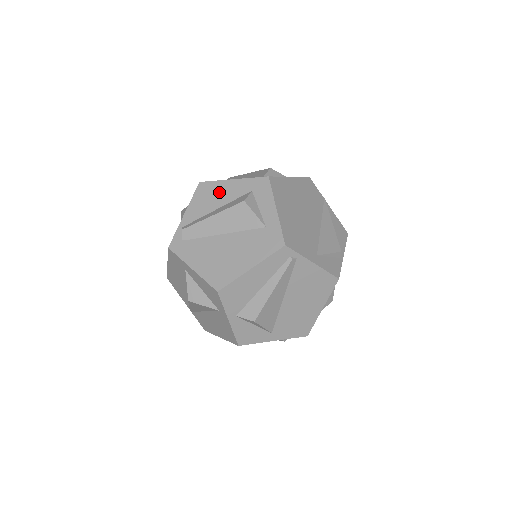
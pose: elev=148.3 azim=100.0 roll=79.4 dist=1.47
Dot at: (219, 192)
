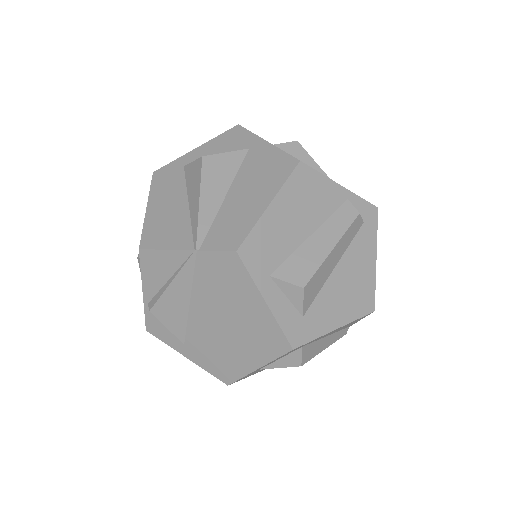
Dot at: occluded
